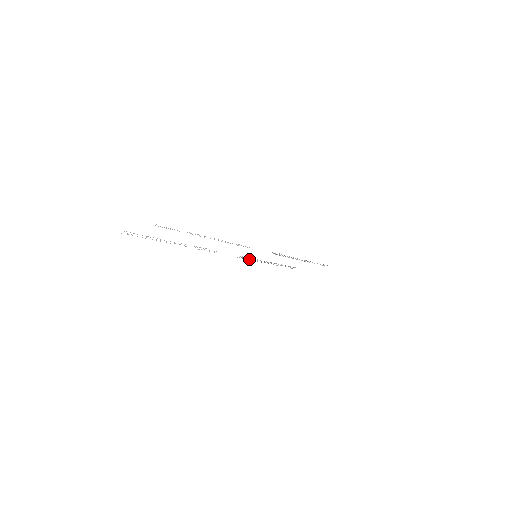
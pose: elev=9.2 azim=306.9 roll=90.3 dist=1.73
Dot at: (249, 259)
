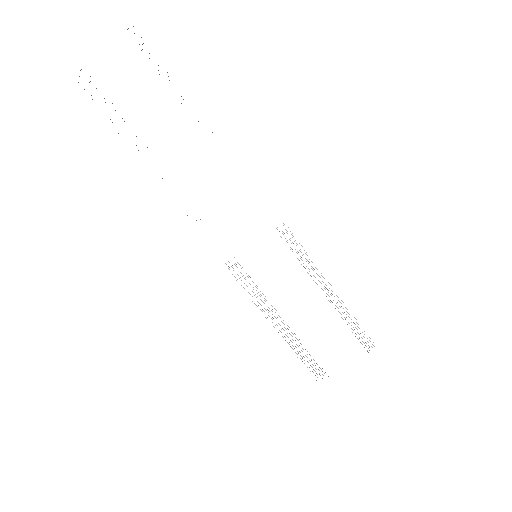
Dot at: occluded
